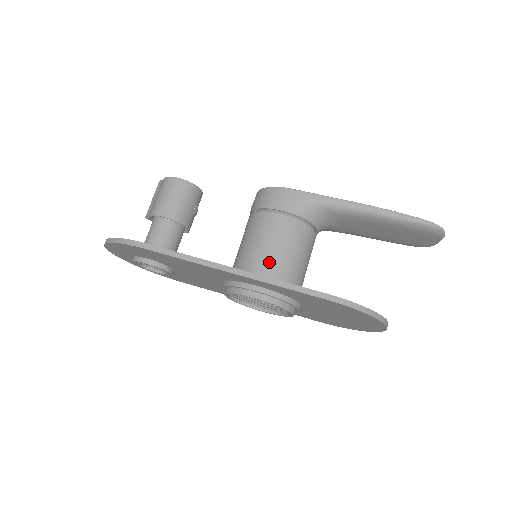
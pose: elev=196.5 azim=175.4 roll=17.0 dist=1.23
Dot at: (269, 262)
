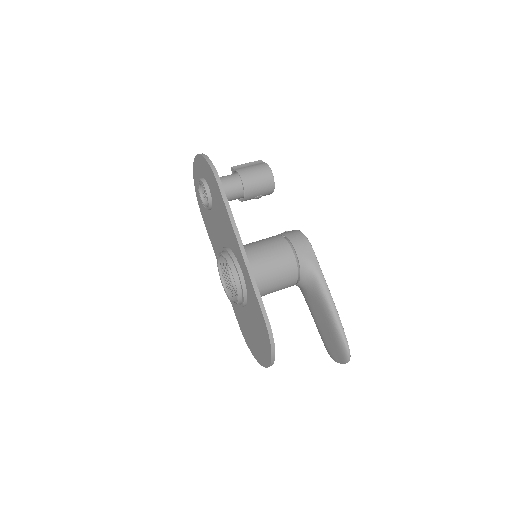
Dot at: (260, 268)
